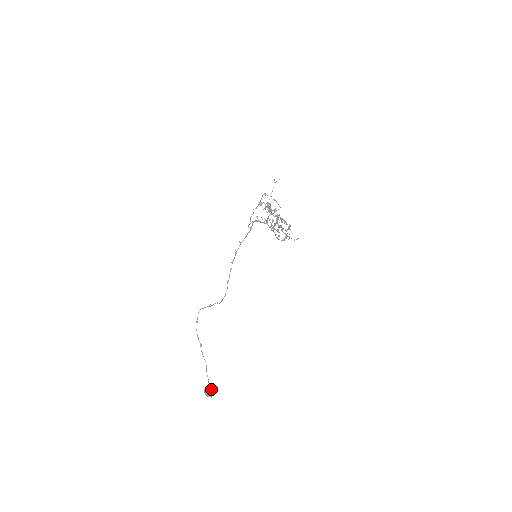
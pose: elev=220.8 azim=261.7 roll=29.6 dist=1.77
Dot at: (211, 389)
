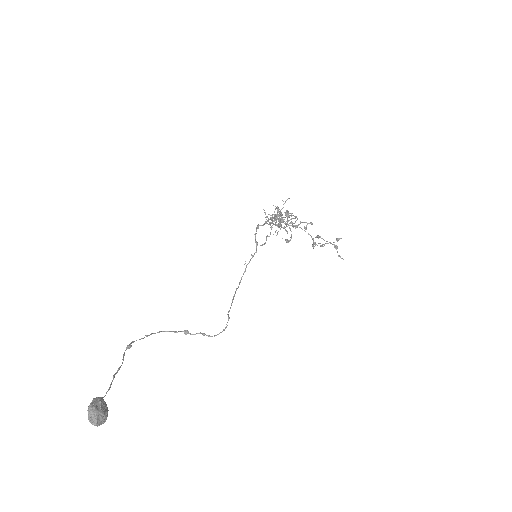
Dot at: (101, 399)
